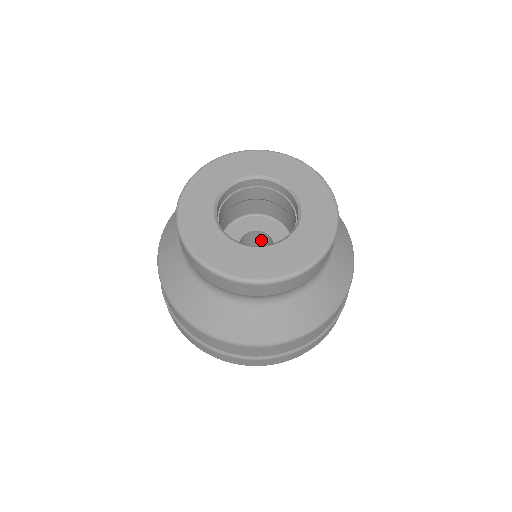
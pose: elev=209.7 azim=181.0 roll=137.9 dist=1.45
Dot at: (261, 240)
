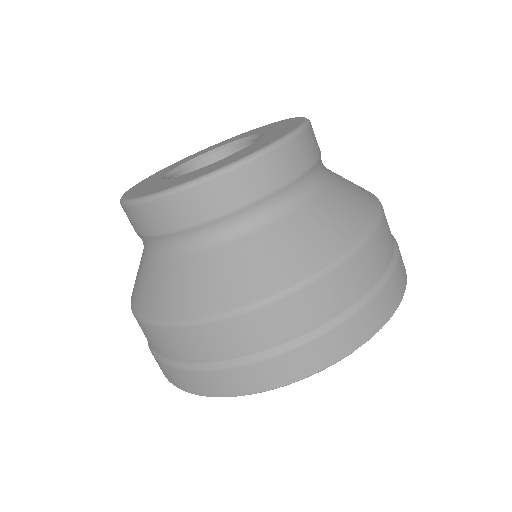
Dot at: occluded
